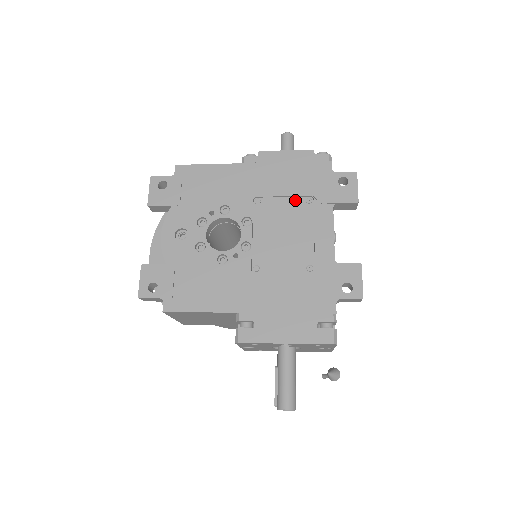
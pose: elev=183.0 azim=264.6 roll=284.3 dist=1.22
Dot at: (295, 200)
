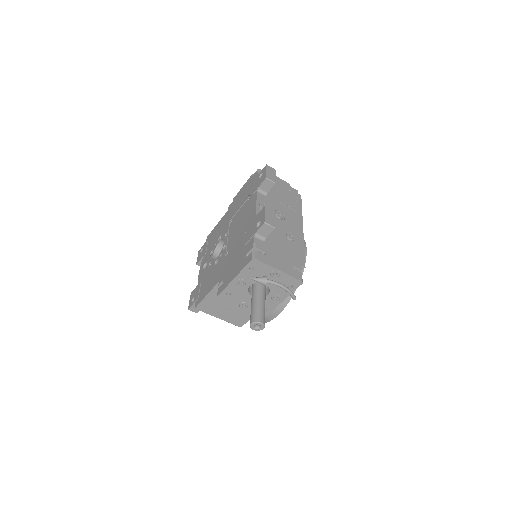
Dot at: (244, 205)
